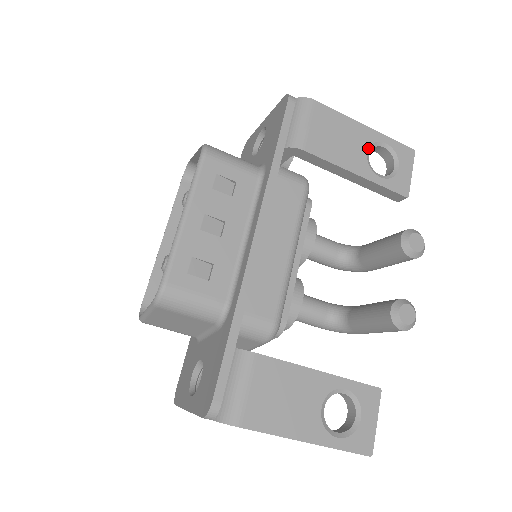
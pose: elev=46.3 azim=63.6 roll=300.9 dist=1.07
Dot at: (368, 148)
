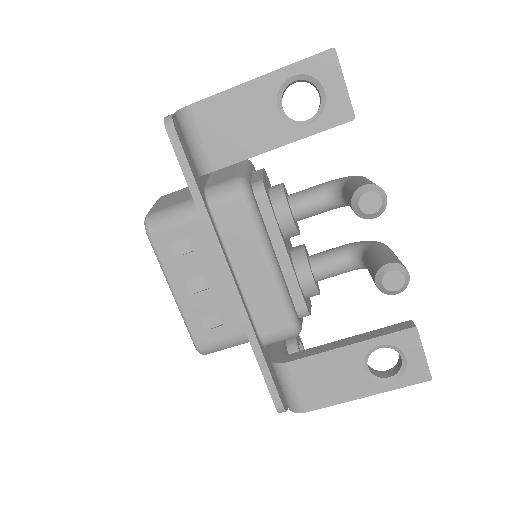
Dot at: (276, 103)
